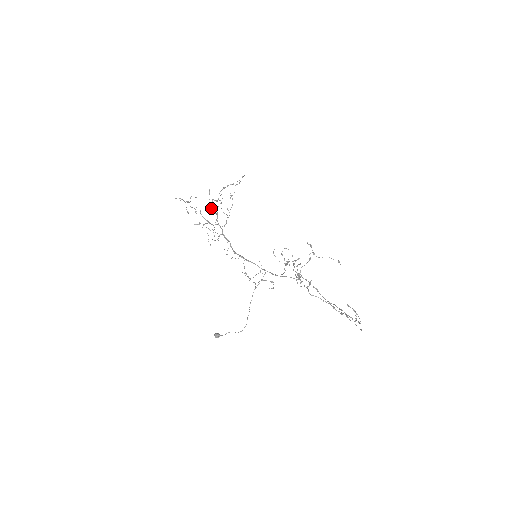
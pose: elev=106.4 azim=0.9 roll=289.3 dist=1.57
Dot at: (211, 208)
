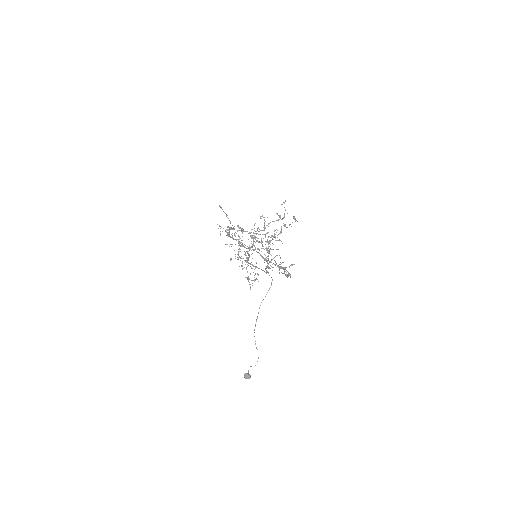
Dot at: occluded
